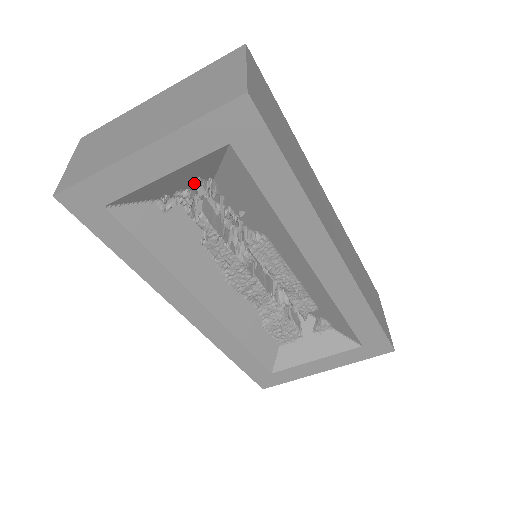
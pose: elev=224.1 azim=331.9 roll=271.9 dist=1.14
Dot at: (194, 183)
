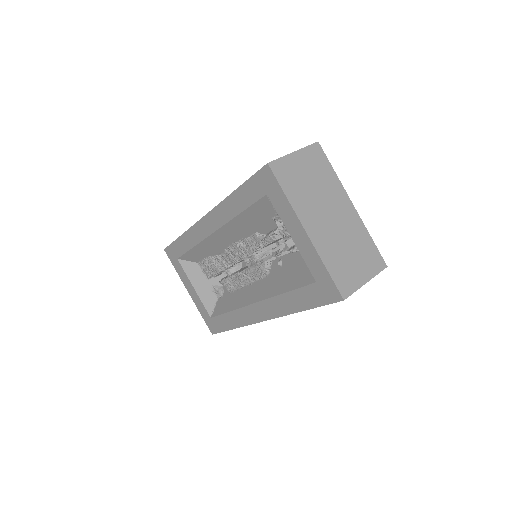
Dot at: occluded
